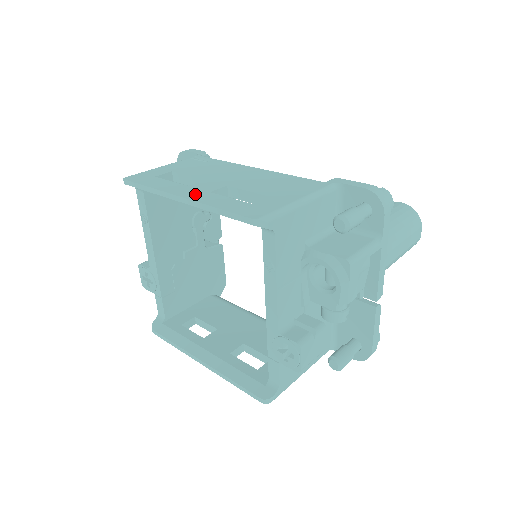
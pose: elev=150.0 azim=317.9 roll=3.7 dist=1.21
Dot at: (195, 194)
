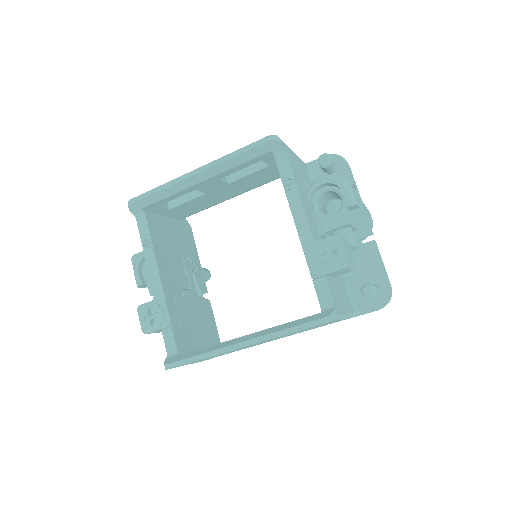
Dot at: occluded
